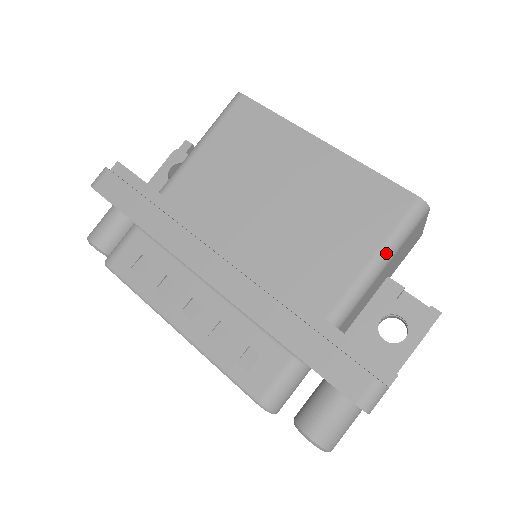
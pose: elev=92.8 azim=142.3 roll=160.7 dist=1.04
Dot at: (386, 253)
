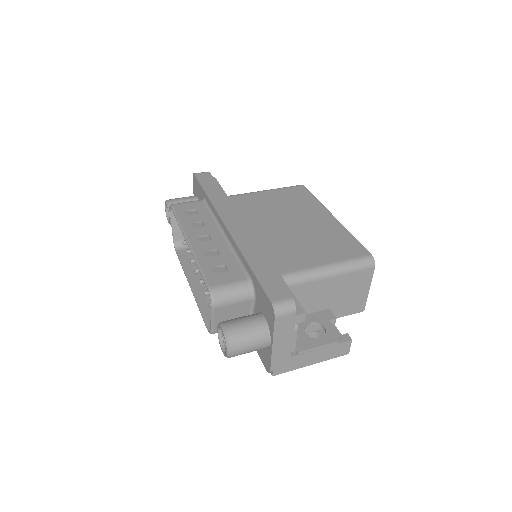
Dot at: (337, 267)
